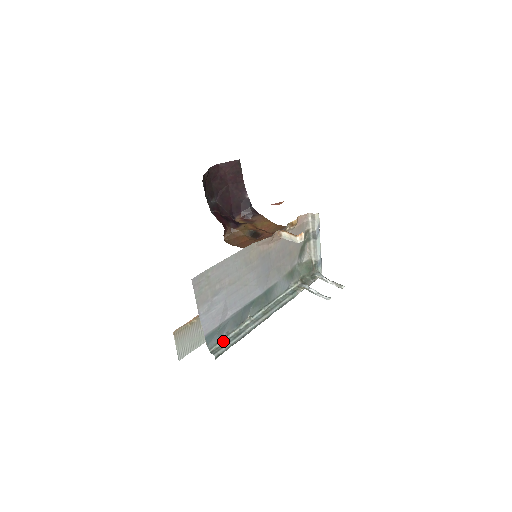
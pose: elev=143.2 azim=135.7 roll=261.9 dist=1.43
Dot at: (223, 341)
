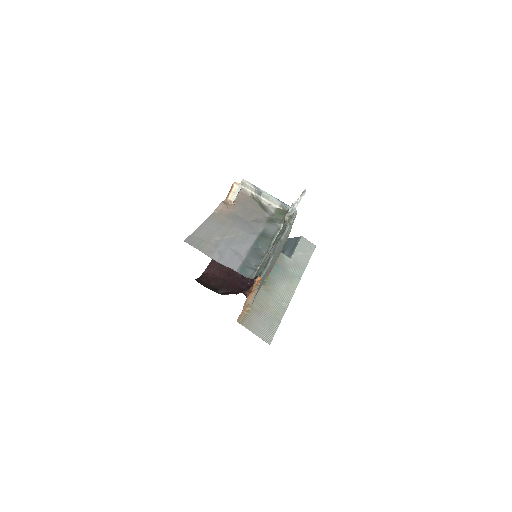
Dot at: (257, 270)
